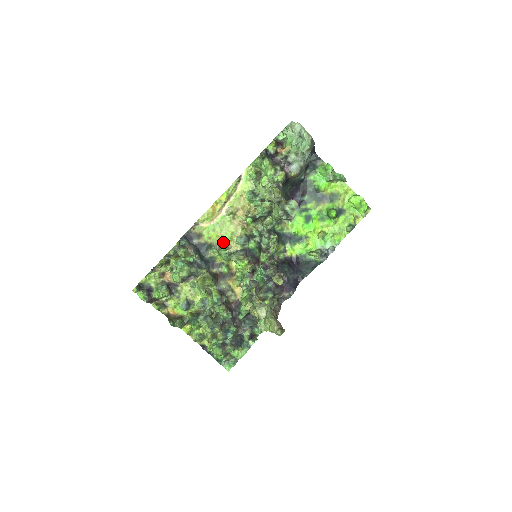
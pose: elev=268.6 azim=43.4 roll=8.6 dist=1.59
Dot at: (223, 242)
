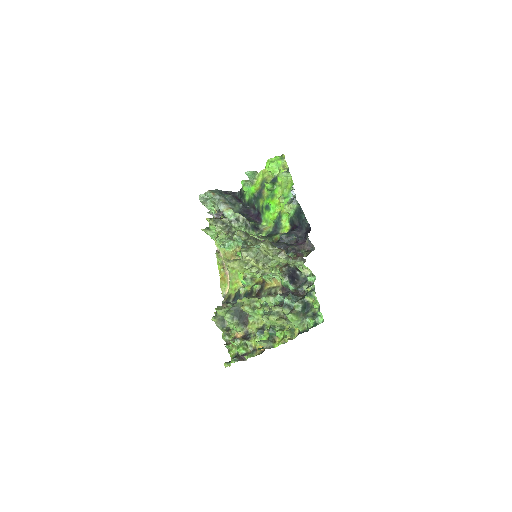
Dot at: occluded
